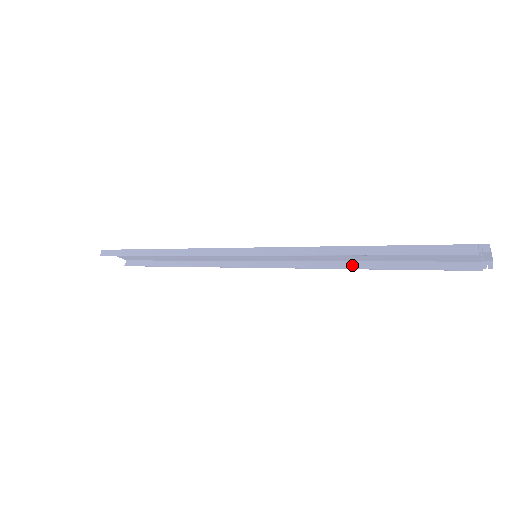
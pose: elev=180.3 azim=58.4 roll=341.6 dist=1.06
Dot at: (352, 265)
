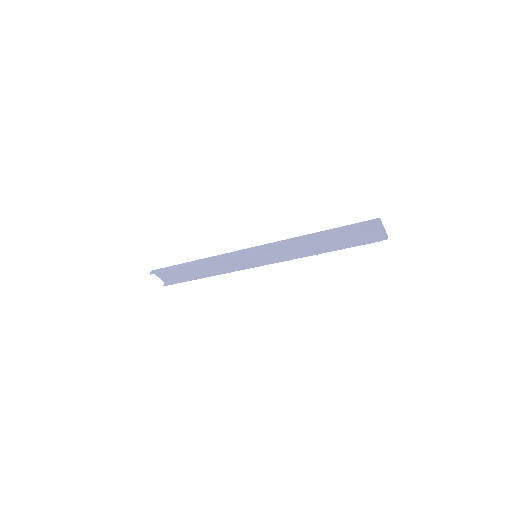
Dot at: (314, 253)
